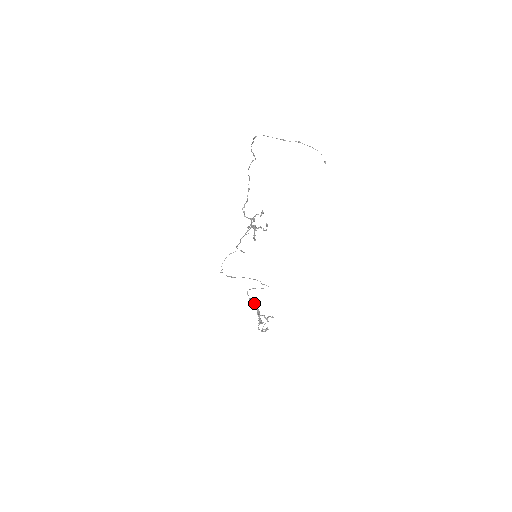
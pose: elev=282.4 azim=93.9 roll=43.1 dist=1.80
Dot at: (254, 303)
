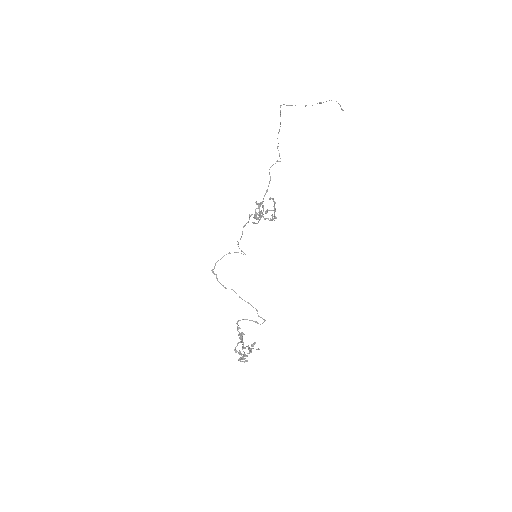
Dot at: occluded
